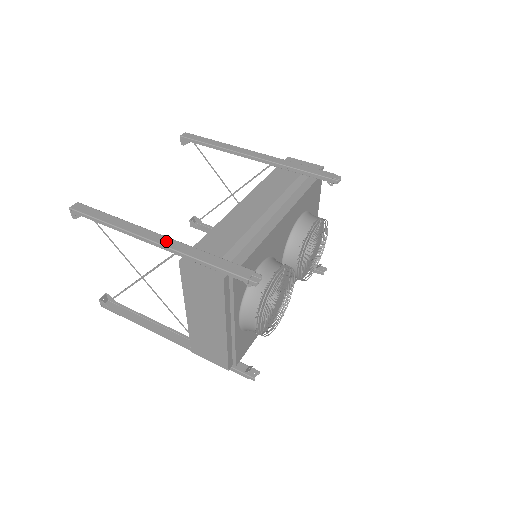
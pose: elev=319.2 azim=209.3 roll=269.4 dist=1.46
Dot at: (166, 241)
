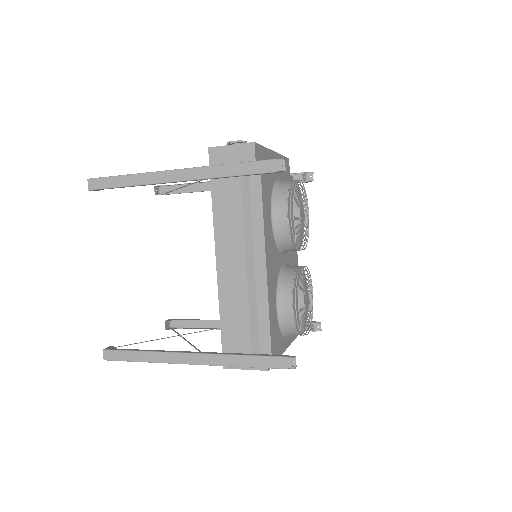
Dot at: (201, 359)
